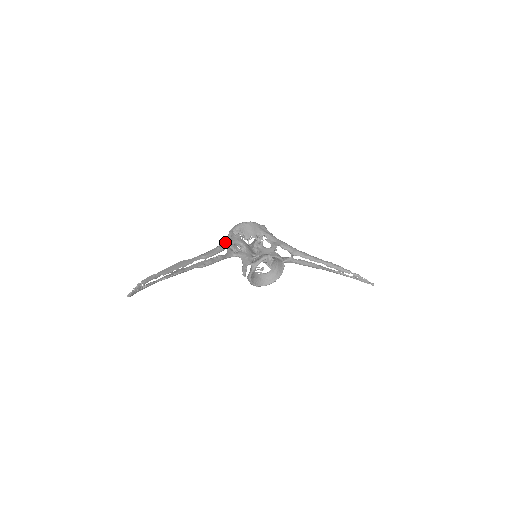
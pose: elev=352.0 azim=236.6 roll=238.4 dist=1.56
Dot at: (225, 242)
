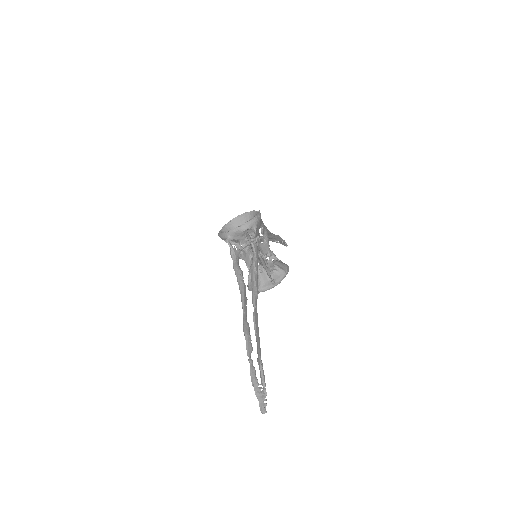
Dot at: (256, 259)
